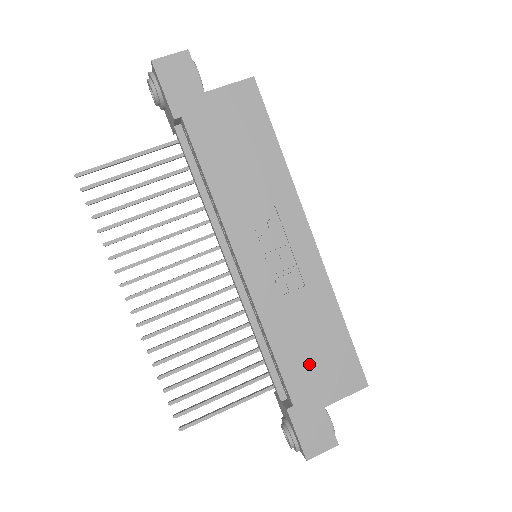
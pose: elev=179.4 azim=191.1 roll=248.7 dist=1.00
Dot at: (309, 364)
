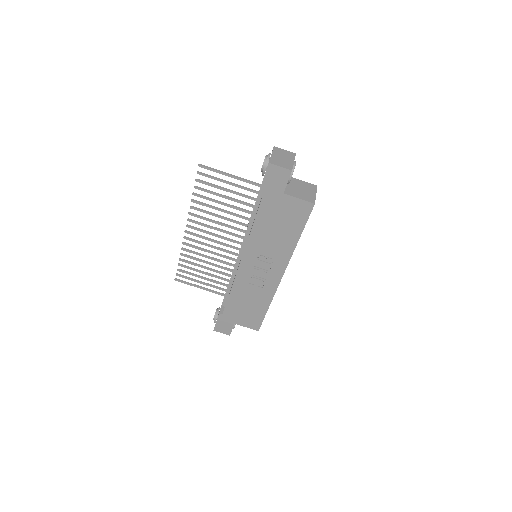
Dot at: (240, 309)
